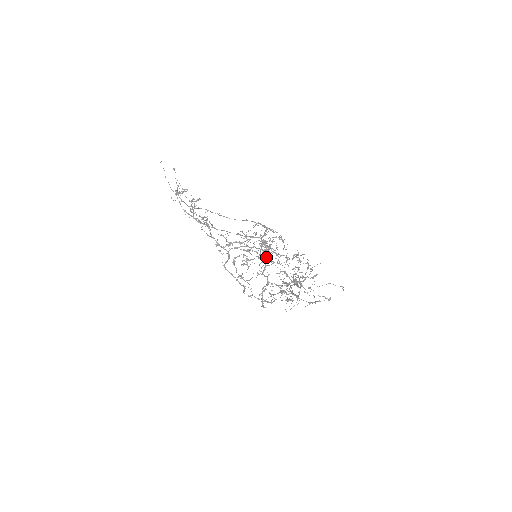
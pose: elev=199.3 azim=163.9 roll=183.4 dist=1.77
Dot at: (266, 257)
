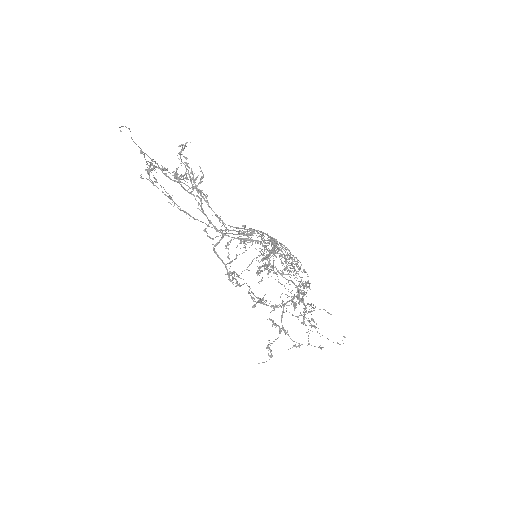
Dot at: occluded
